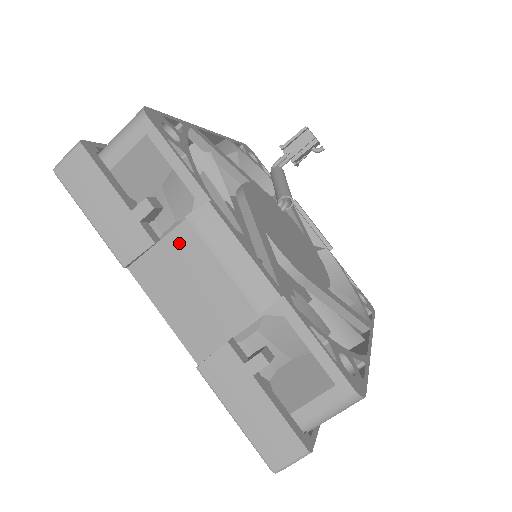
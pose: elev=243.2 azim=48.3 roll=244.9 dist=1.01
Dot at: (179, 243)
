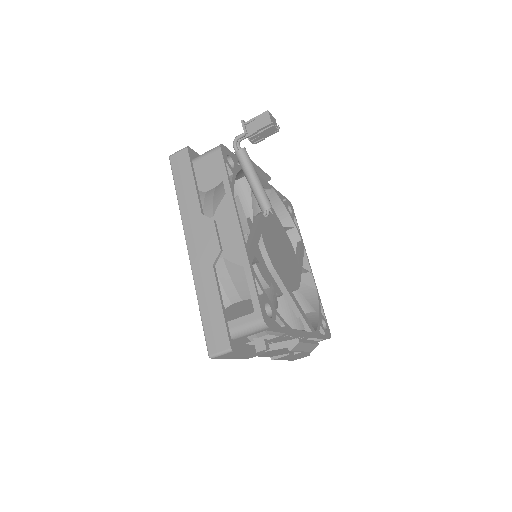
Dot at: (279, 350)
